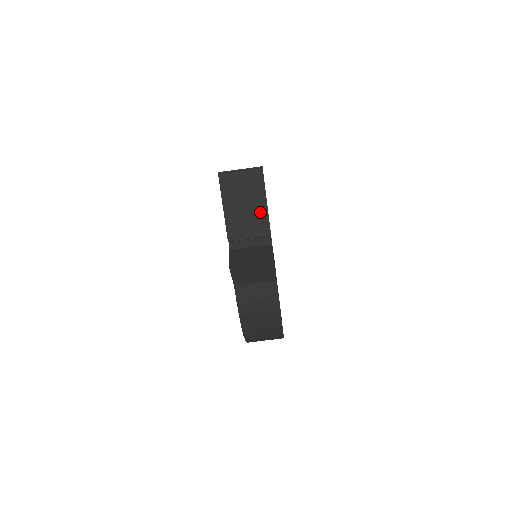
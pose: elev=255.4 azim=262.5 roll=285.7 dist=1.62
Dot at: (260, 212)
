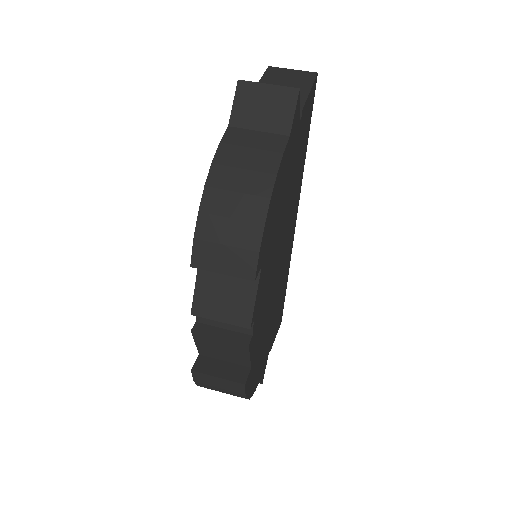
Dot at: occluded
